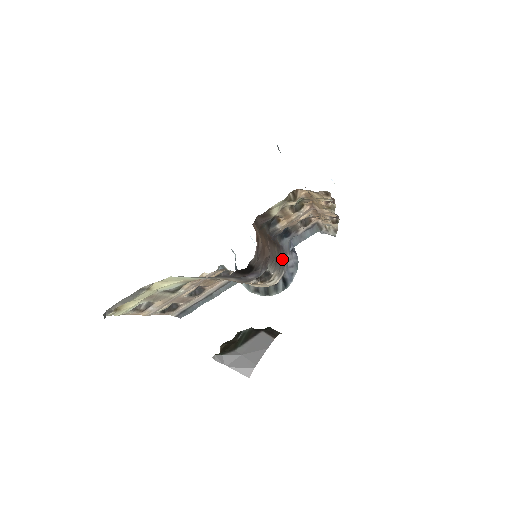
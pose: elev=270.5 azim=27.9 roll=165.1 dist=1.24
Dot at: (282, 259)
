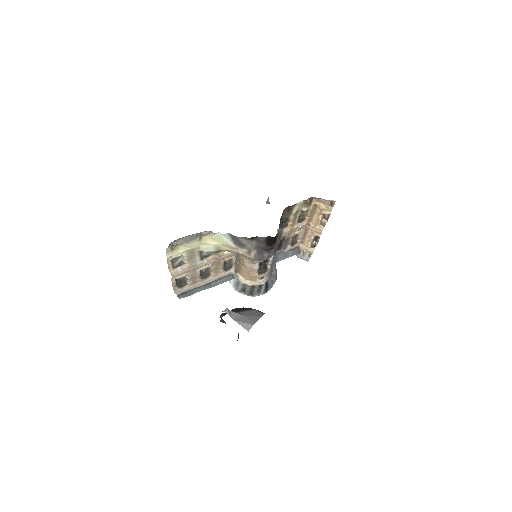
Dot at: occluded
